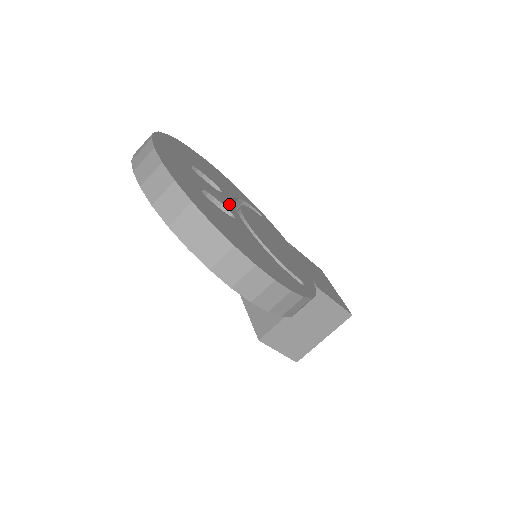
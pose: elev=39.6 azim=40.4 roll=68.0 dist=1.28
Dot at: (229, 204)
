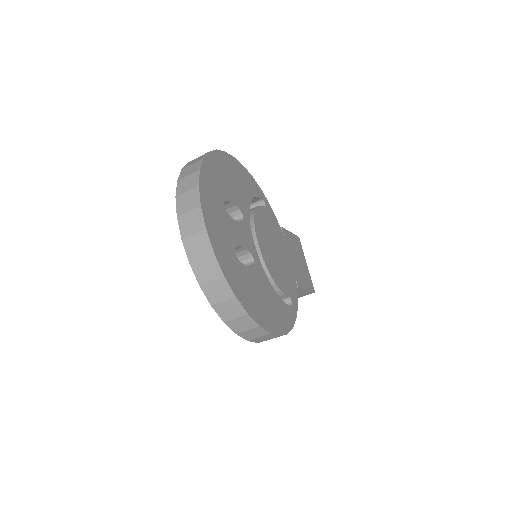
Dot at: (249, 237)
